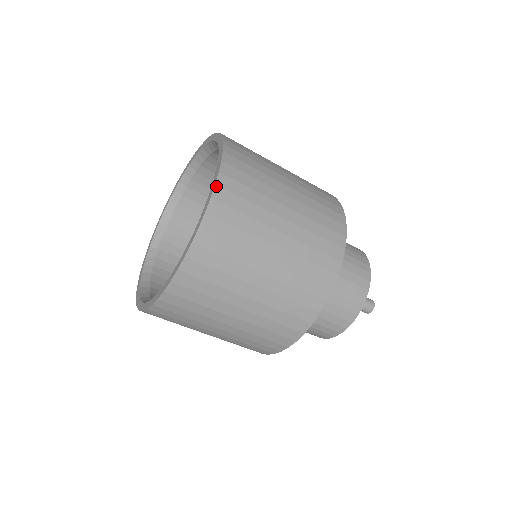
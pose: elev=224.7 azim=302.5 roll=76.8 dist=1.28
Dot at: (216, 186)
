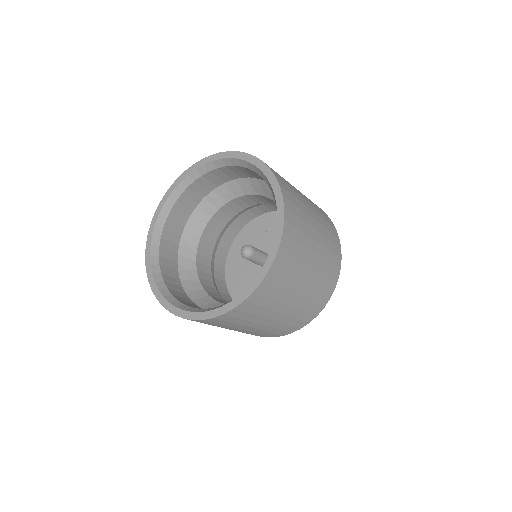
Dot at: (280, 186)
